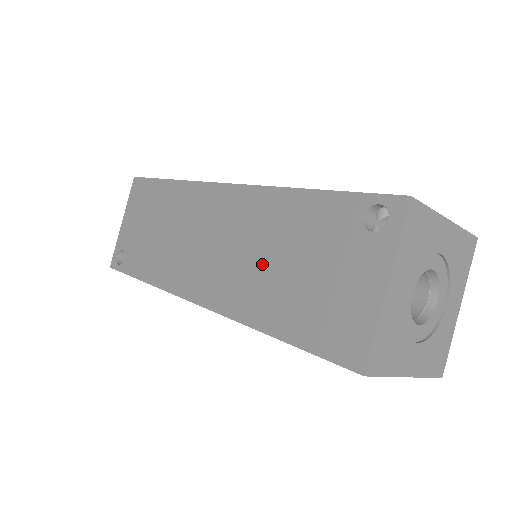
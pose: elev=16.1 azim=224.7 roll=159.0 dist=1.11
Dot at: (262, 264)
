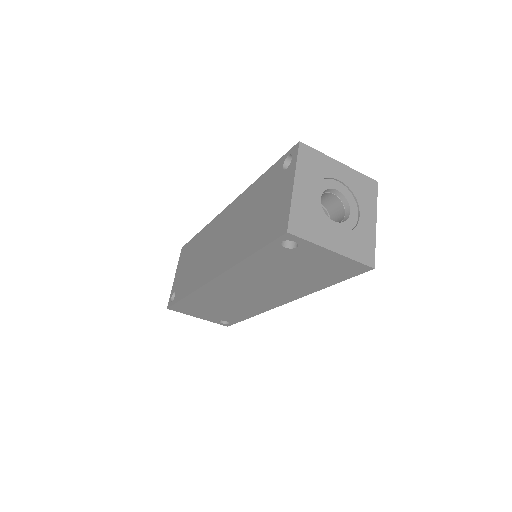
Dot at: (243, 228)
